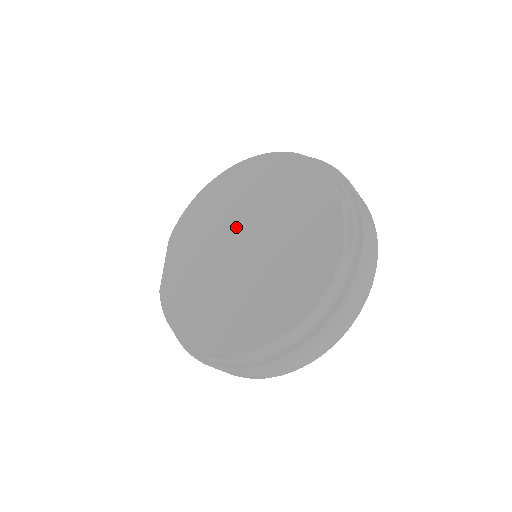
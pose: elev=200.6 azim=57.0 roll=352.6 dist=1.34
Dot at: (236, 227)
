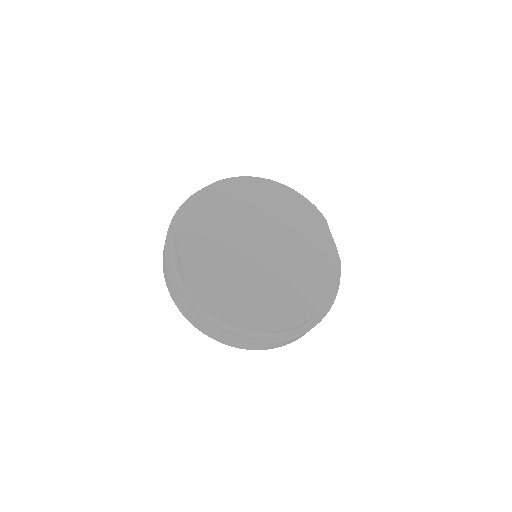
Dot at: (250, 232)
